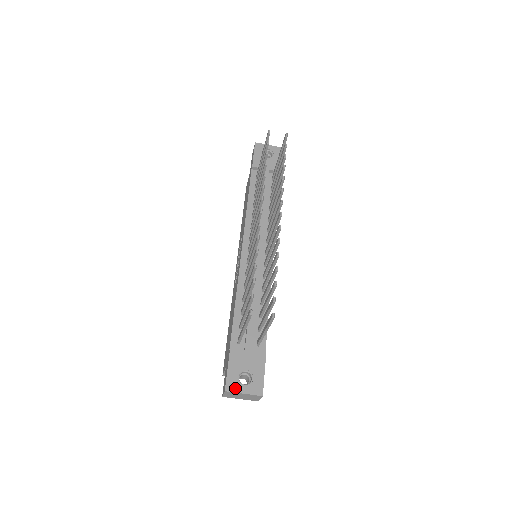
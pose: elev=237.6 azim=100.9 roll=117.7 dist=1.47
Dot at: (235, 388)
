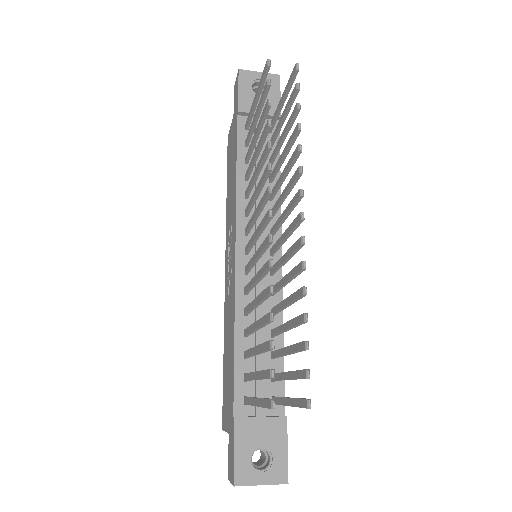
Dot at: (248, 479)
